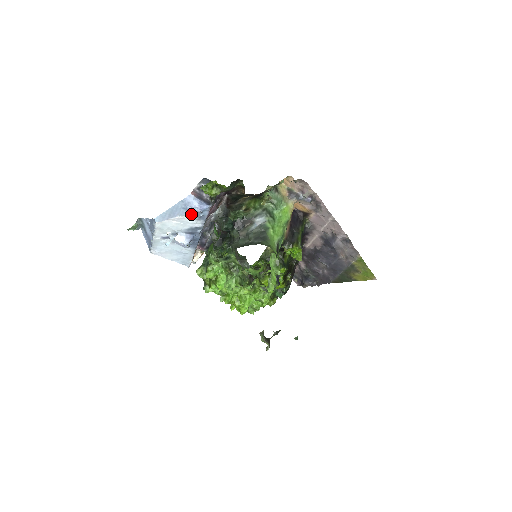
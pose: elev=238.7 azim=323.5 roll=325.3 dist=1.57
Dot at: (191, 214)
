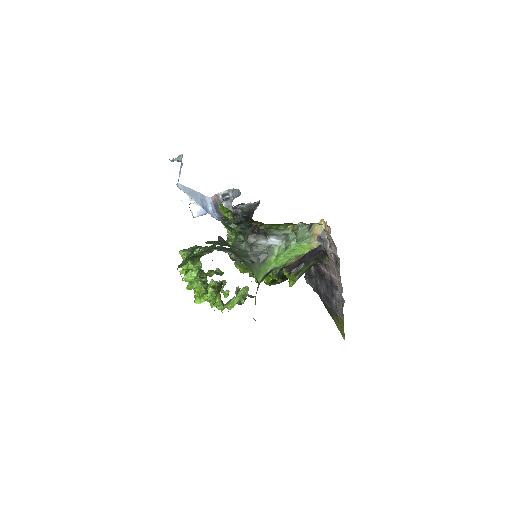
Dot at: (205, 208)
